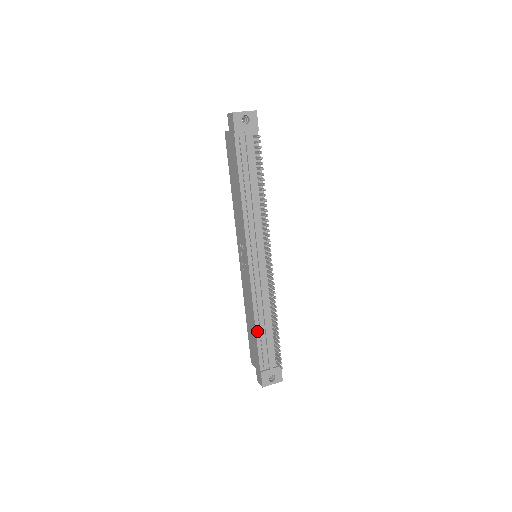
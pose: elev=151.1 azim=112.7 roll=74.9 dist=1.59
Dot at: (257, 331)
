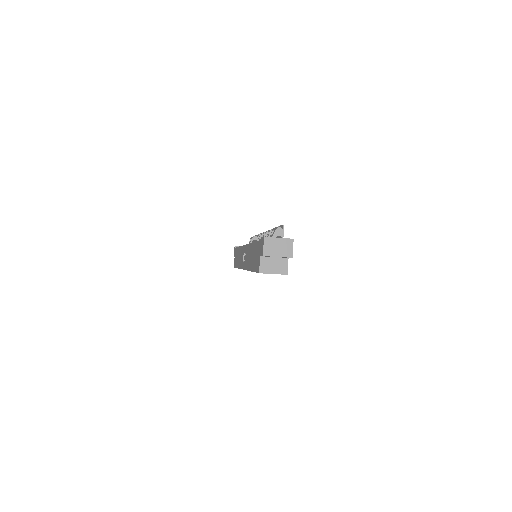
Dot at: occluded
